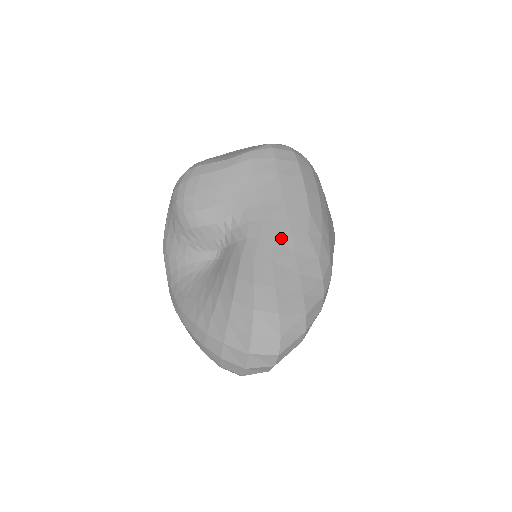
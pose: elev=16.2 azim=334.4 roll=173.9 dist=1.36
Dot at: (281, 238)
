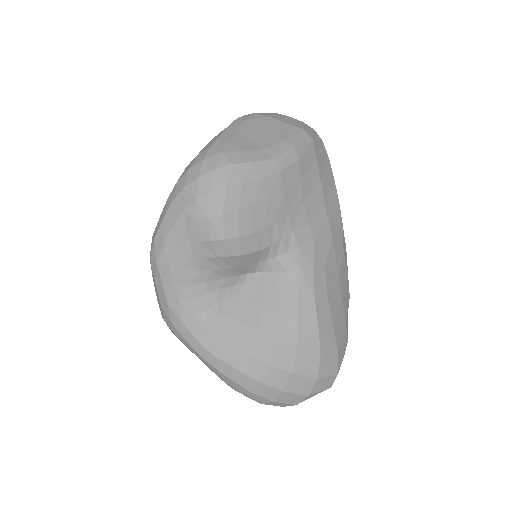
Dot at: (329, 264)
